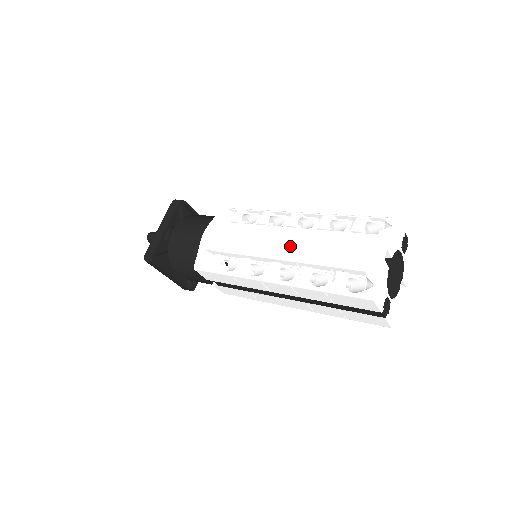
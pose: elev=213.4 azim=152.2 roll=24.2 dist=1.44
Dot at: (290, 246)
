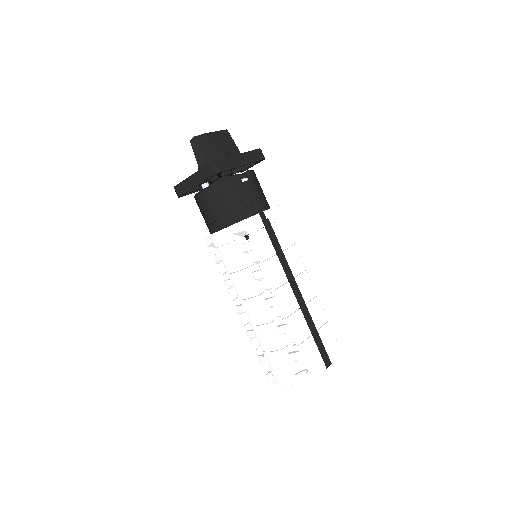
Dot at: (253, 319)
